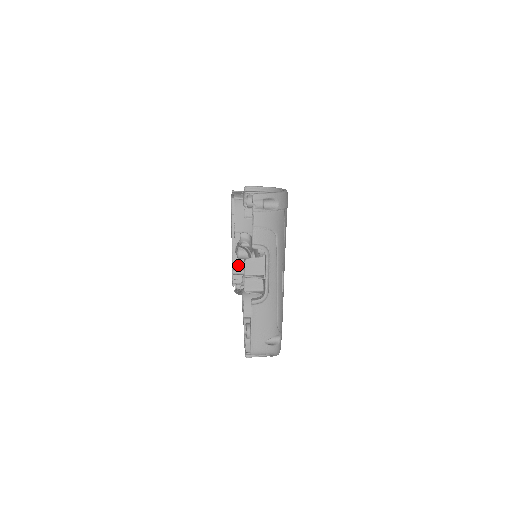
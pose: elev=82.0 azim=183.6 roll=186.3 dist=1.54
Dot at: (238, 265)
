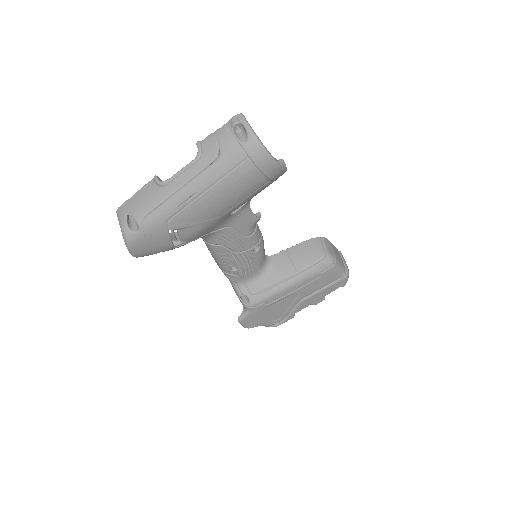
Dot at: occluded
